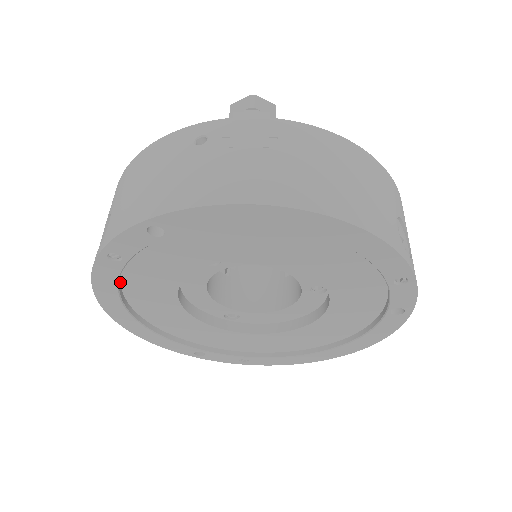
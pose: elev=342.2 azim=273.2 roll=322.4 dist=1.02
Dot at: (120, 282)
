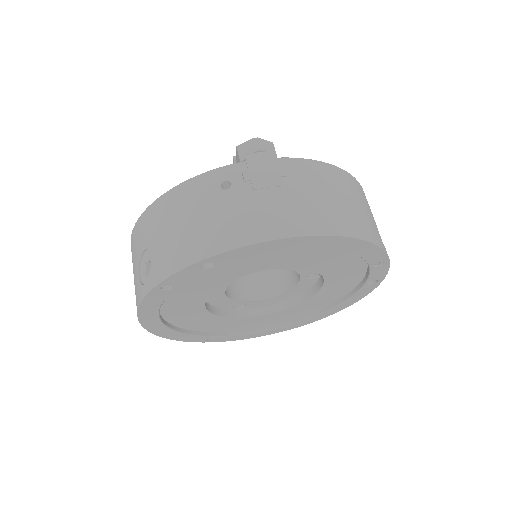
Dot at: occluded
